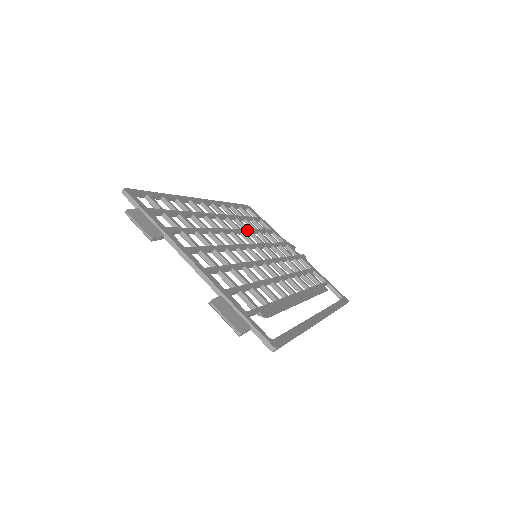
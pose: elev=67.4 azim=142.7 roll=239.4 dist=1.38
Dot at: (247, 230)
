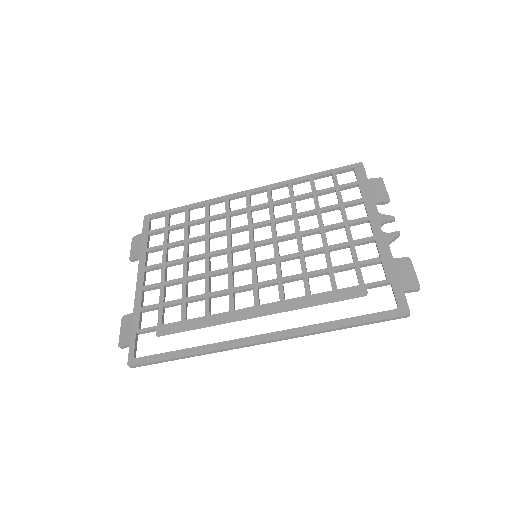
Dot at: (287, 217)
